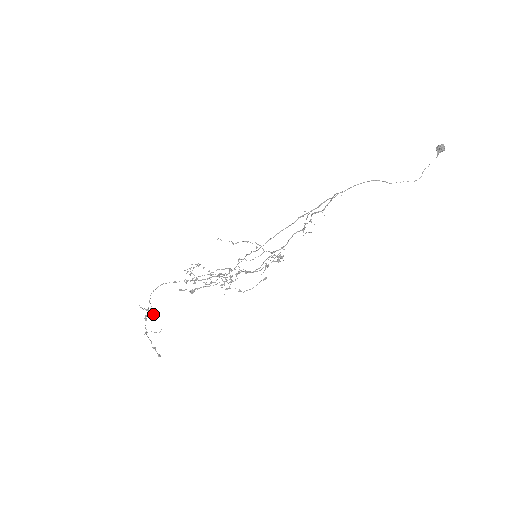
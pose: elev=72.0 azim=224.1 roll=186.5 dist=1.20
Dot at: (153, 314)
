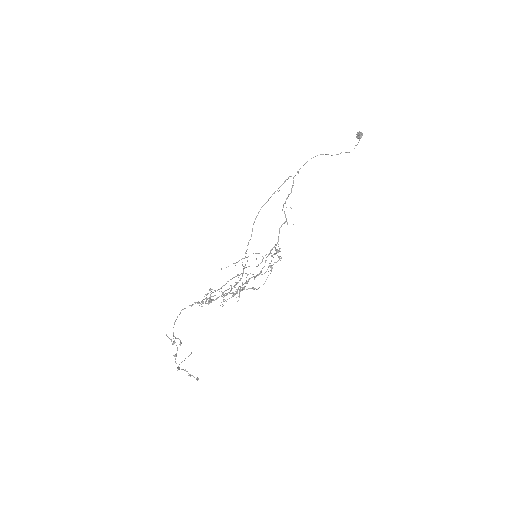
Dot at: (180, 343)
